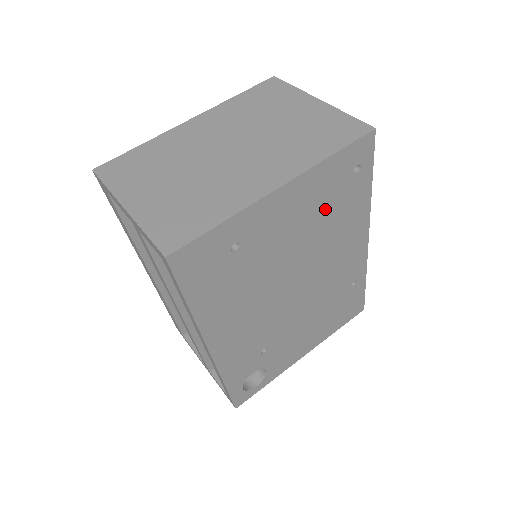
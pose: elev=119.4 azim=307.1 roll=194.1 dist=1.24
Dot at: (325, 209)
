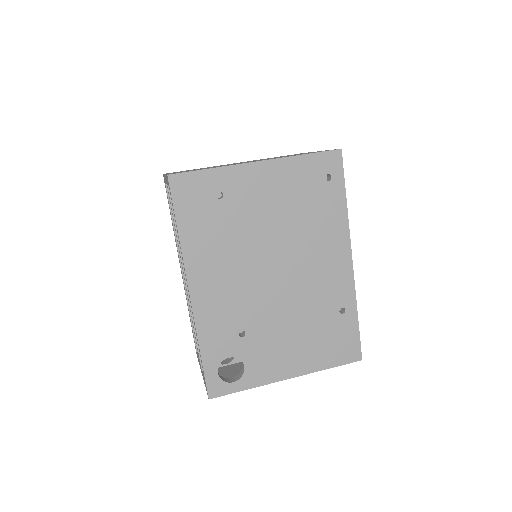
Dot at: (300, 202)
